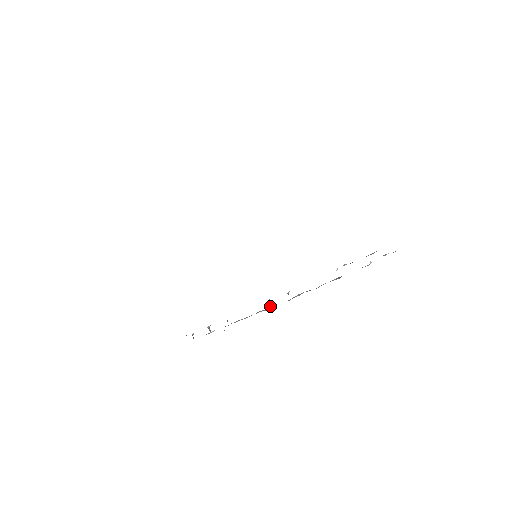
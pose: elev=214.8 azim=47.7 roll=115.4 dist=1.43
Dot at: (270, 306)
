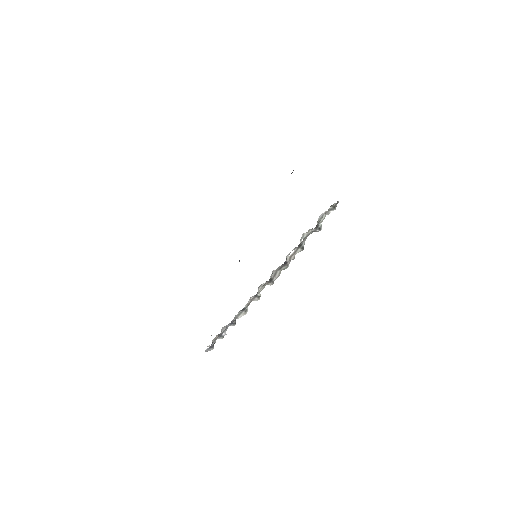
Dot at: occluded
